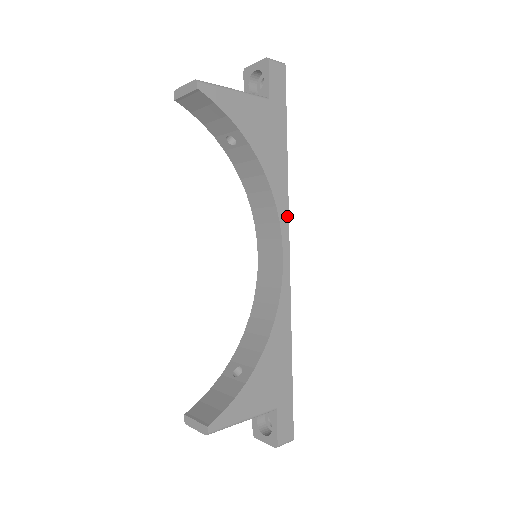
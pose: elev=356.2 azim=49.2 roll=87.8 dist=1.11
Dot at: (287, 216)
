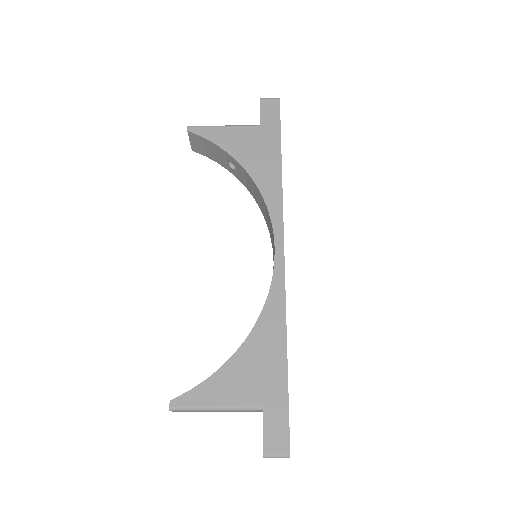
Dot at: (281, 214)
